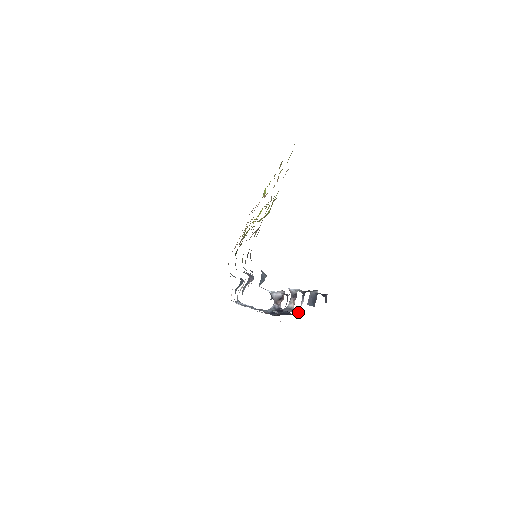
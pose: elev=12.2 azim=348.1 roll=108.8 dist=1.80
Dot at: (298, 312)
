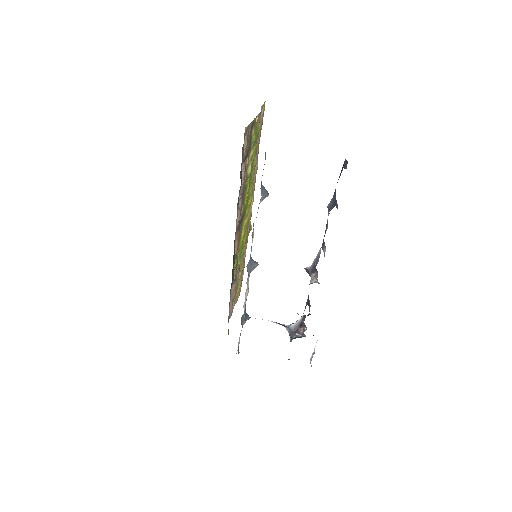
Dot at: occluded
